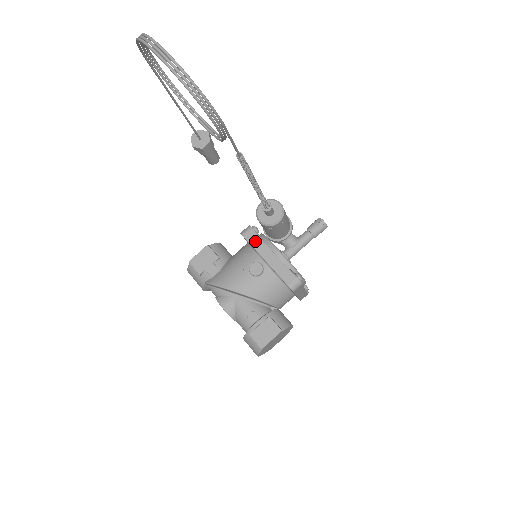
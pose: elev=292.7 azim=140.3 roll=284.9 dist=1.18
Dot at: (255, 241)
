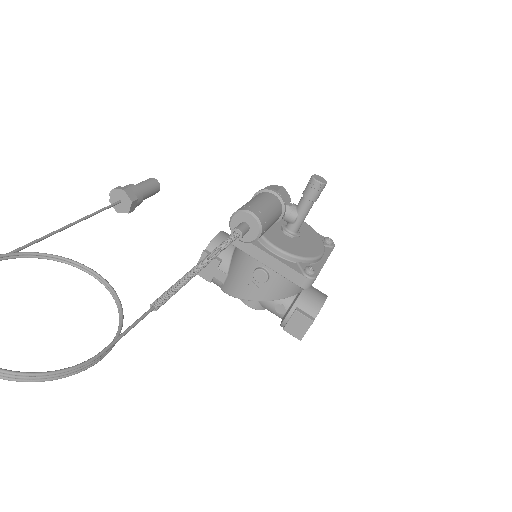
Dot at: (247, 247)
